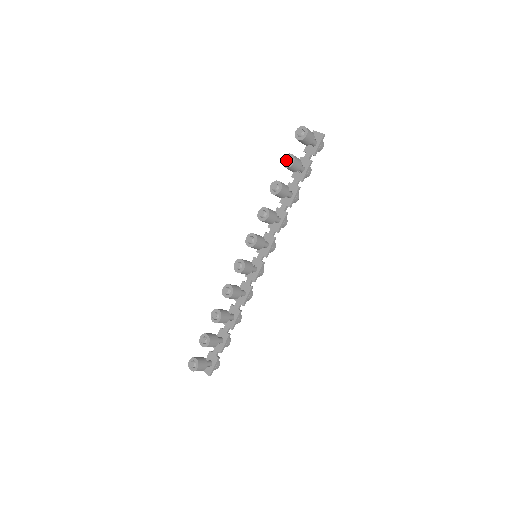
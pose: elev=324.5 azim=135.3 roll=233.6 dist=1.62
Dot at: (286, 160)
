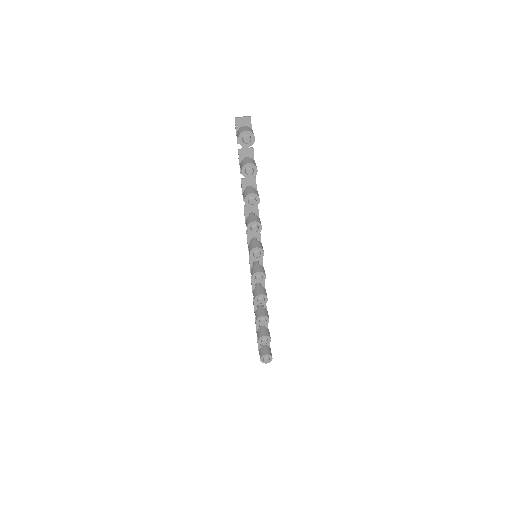
Dot at: (249, 173)
